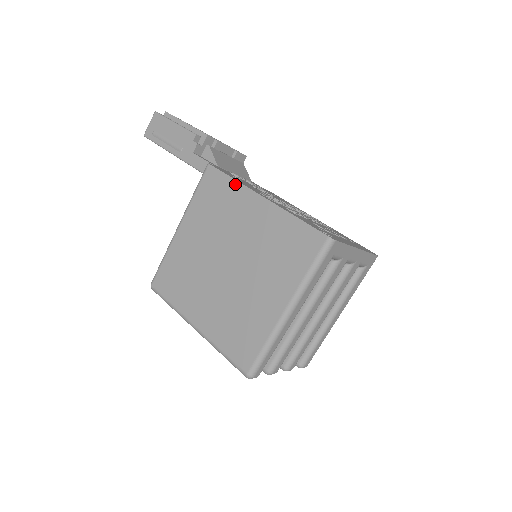
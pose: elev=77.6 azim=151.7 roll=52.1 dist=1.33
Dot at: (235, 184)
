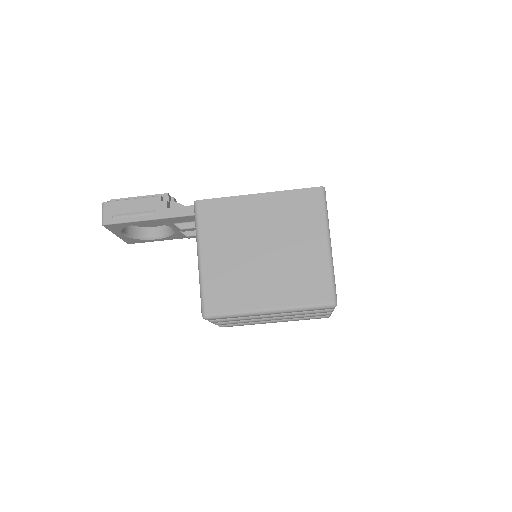
Dot at: (230, 199)
